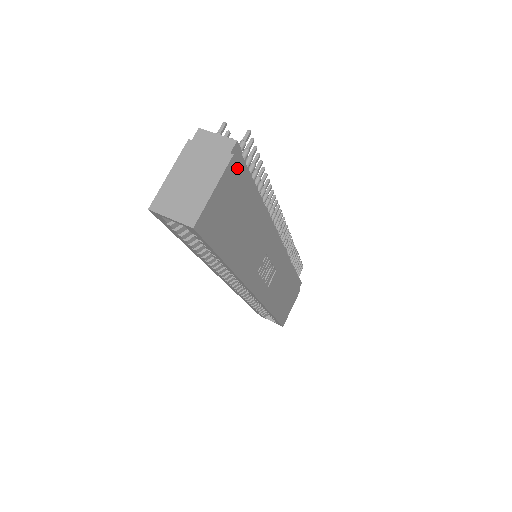
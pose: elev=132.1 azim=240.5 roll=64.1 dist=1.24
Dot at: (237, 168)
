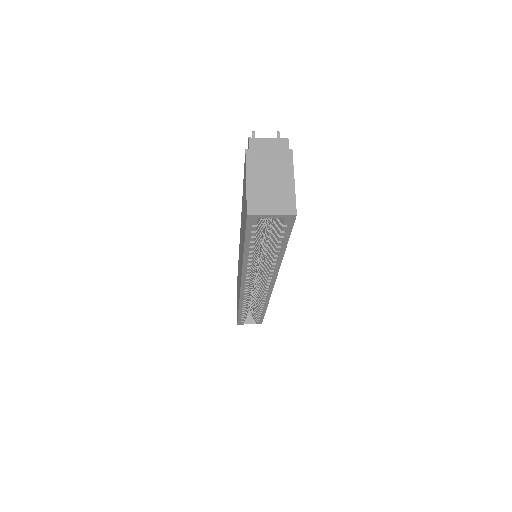
Dot at: occluded
